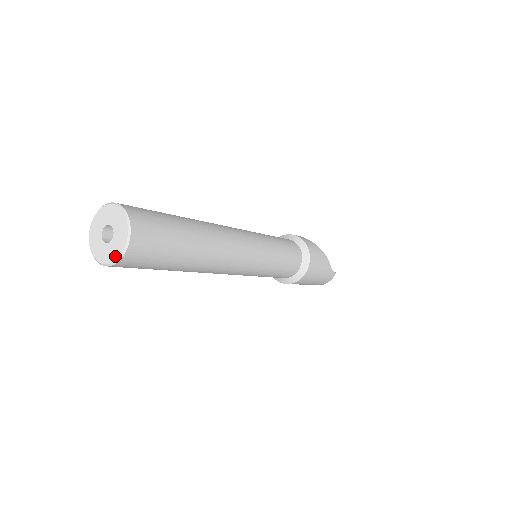
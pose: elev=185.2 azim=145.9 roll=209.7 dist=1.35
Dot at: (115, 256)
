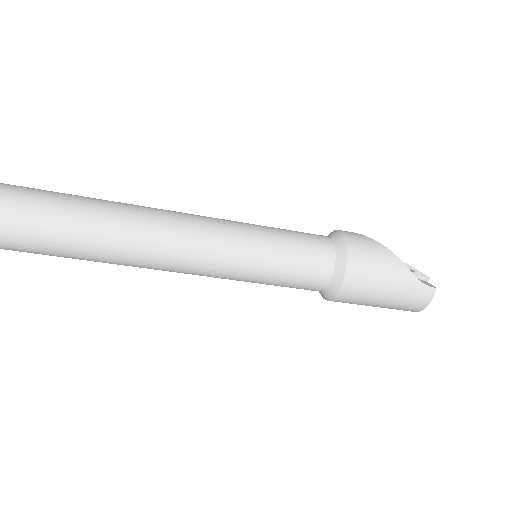
Dot at: out of frame
